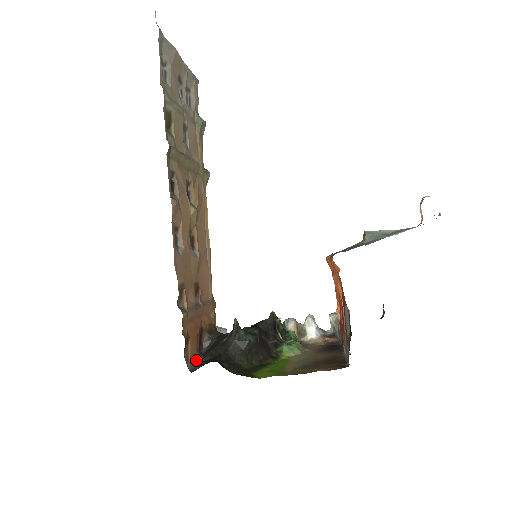
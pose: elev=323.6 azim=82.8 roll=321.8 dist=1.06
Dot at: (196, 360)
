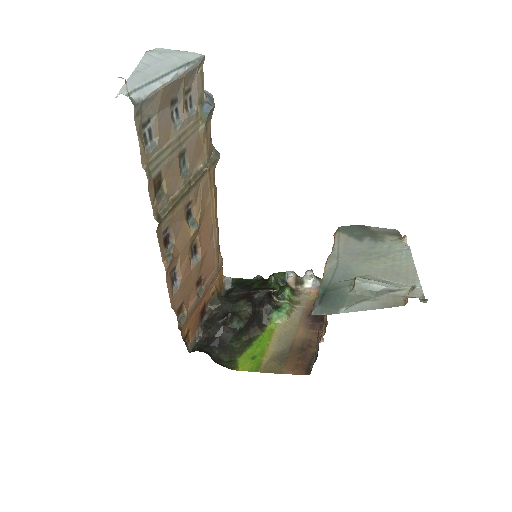
Dot at: (197, 335)
